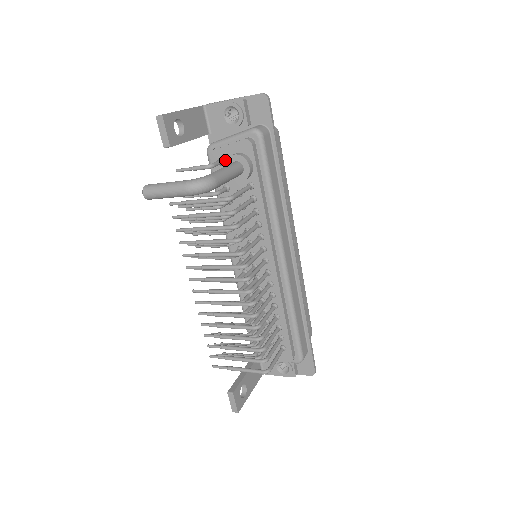
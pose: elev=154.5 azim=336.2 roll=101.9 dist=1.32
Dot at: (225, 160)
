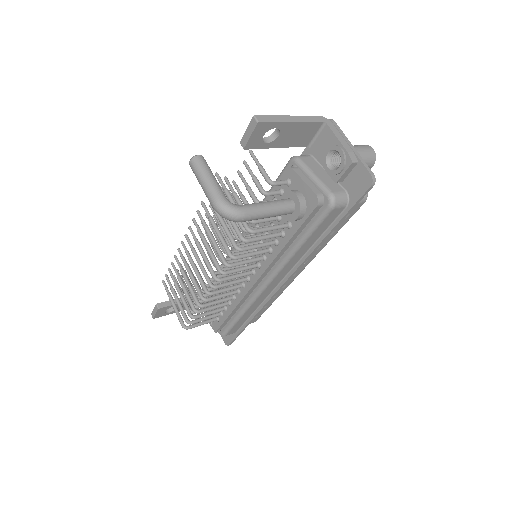
Dot at: (292, 186)
